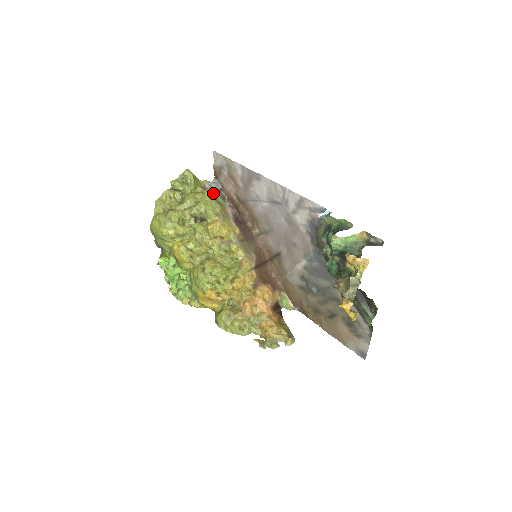
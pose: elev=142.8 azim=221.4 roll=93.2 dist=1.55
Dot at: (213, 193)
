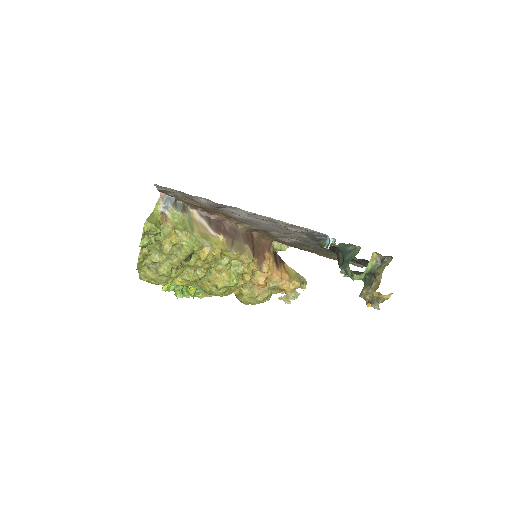
Dot at: (176, 217)
